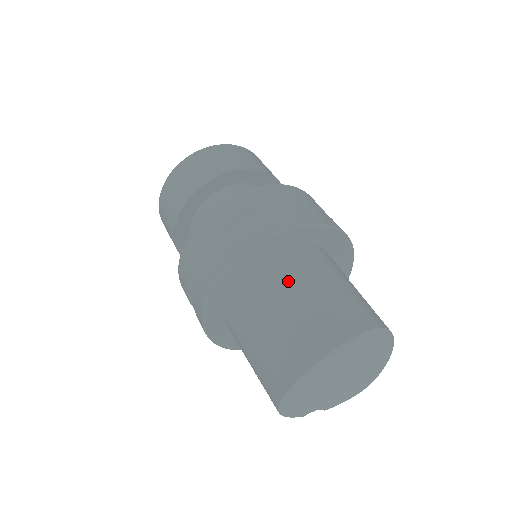
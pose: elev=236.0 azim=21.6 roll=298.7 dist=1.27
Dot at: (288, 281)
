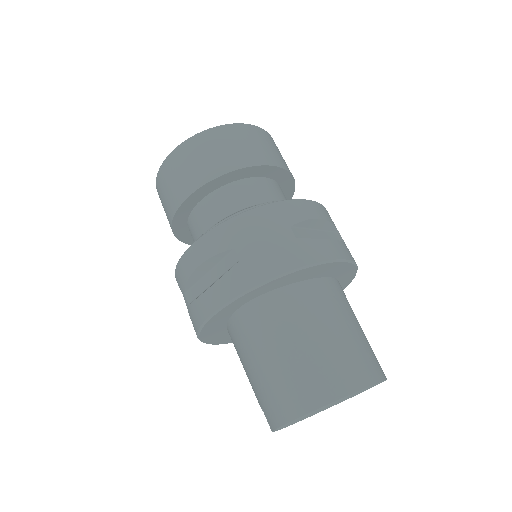
Dot at: (339, 305)
